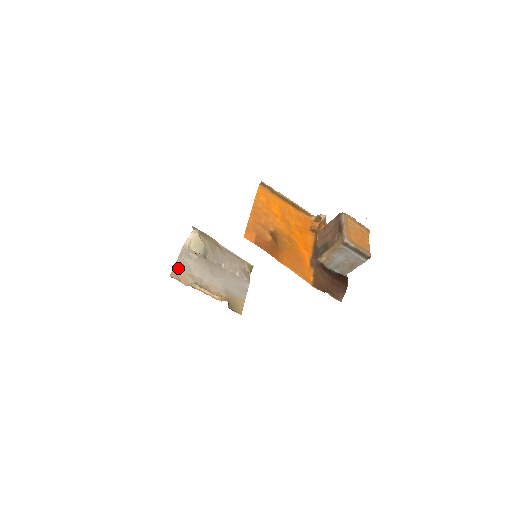
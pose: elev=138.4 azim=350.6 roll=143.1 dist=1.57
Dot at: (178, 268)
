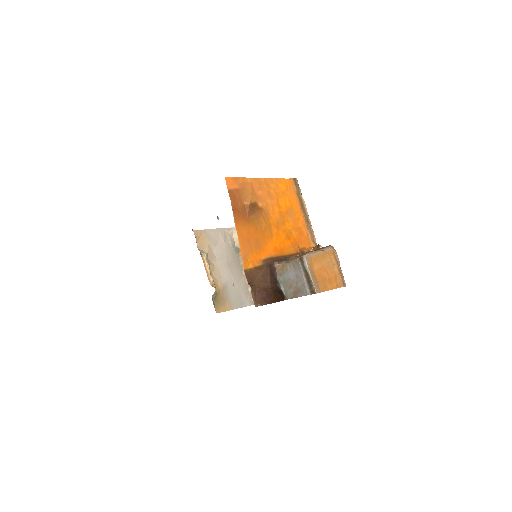
Dot at: (207, 234)
